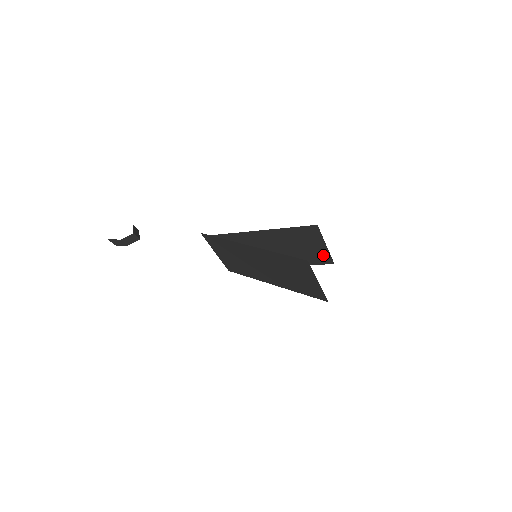
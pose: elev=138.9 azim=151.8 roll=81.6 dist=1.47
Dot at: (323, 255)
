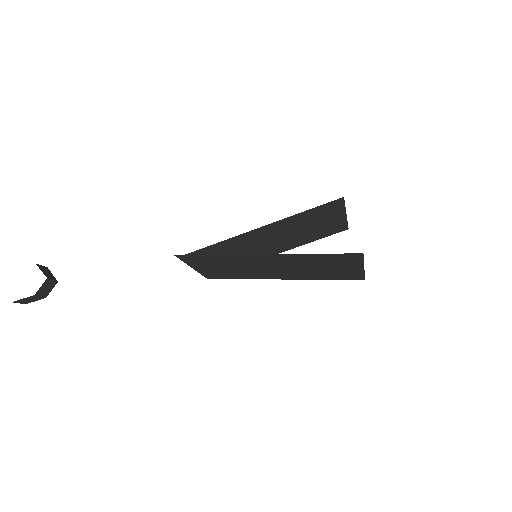
Dot at: (338, 225)
